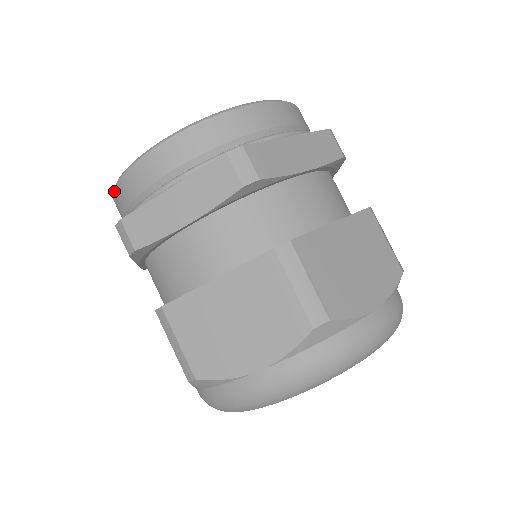
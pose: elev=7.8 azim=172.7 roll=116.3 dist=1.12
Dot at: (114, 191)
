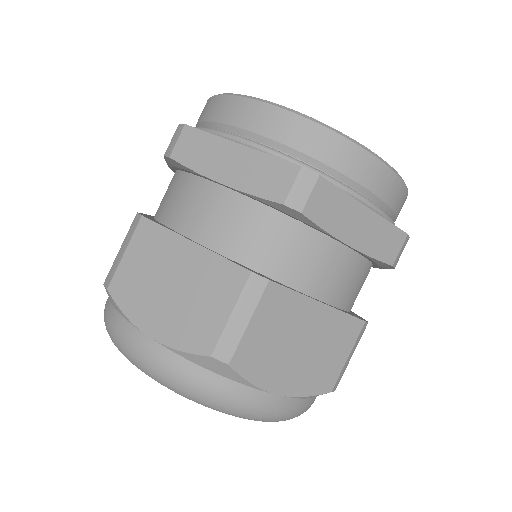
Dot at: (210, 98)
